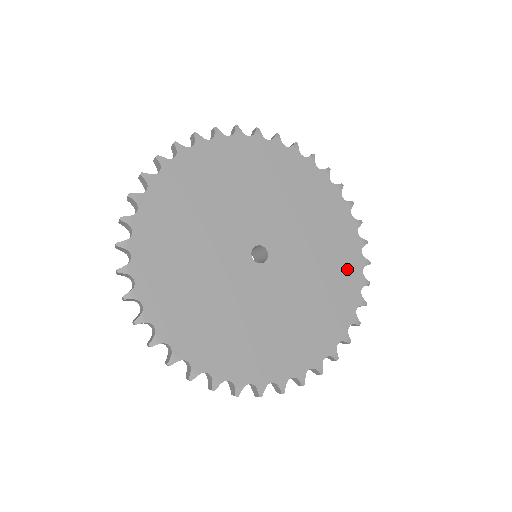
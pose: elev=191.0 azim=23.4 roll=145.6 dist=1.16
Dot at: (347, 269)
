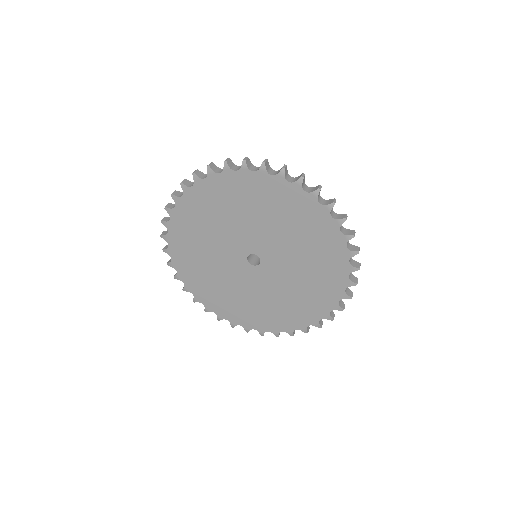
Dot at: (310, 310)
